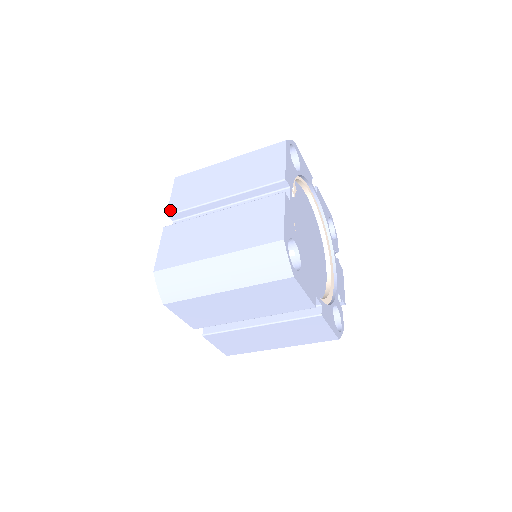
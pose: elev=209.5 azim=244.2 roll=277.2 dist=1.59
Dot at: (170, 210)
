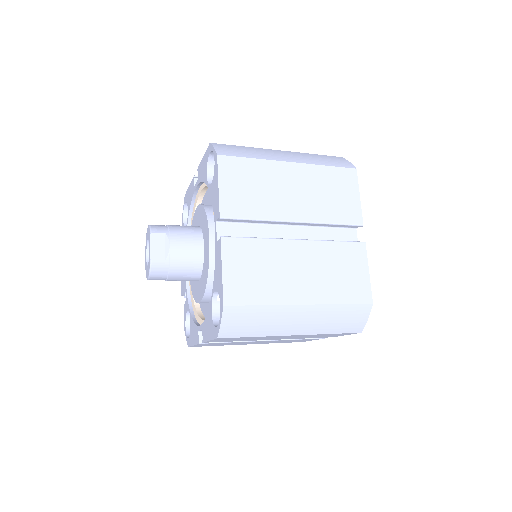
Dot at: (224, 211)
